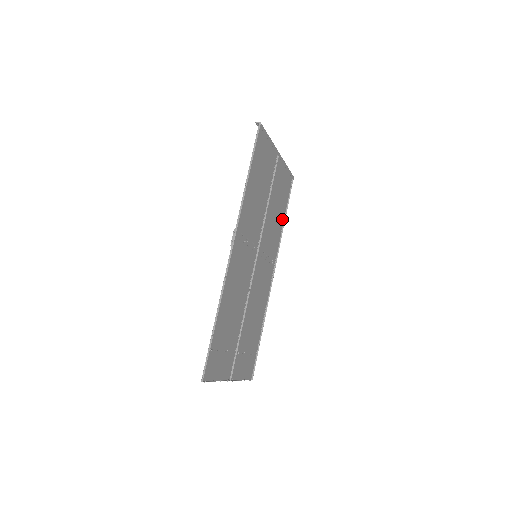
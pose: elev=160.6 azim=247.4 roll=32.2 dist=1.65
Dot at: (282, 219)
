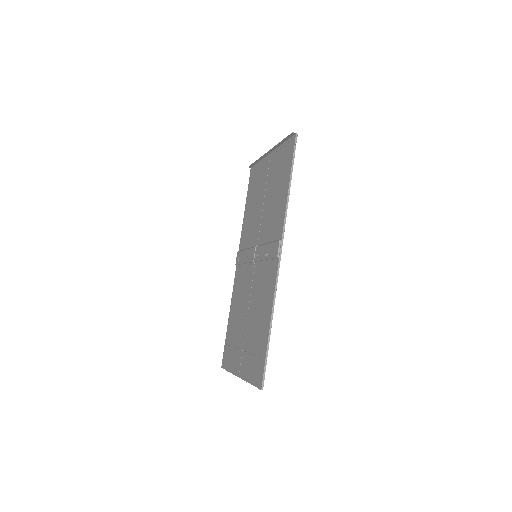
Dot at: (245, 211)
